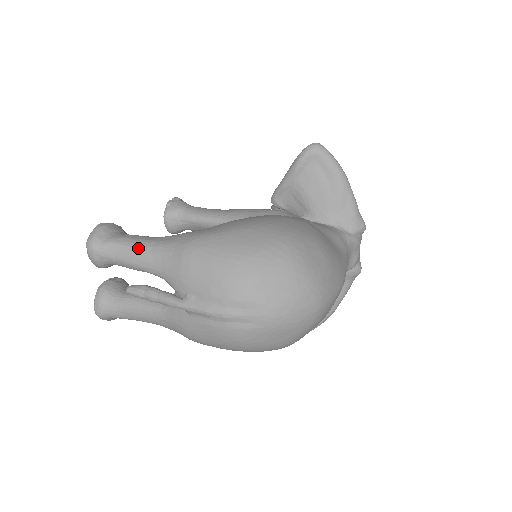
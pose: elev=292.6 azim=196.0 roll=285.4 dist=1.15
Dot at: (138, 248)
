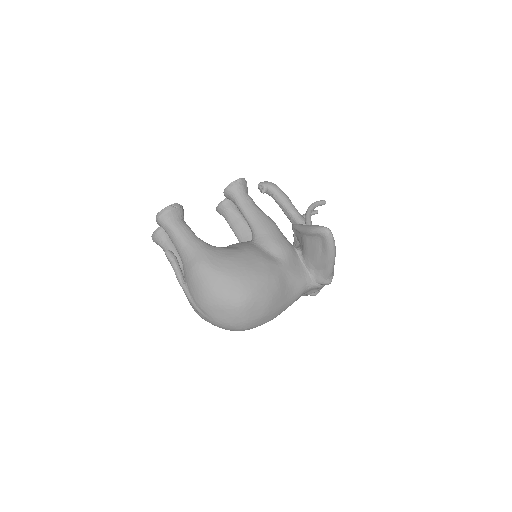
Dot at: (178, 240)
